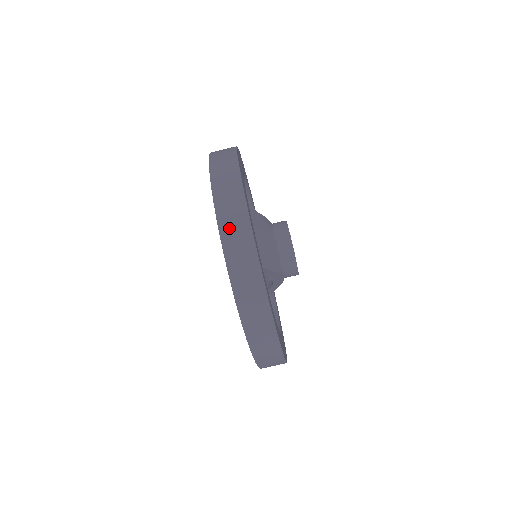
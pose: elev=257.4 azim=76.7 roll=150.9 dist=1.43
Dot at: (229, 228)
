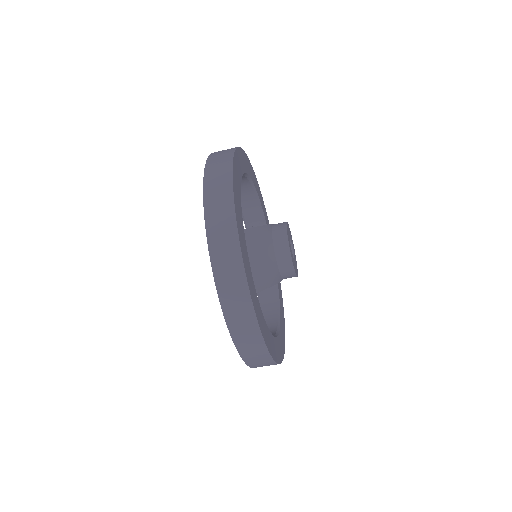
Dot at: (224, 278)
